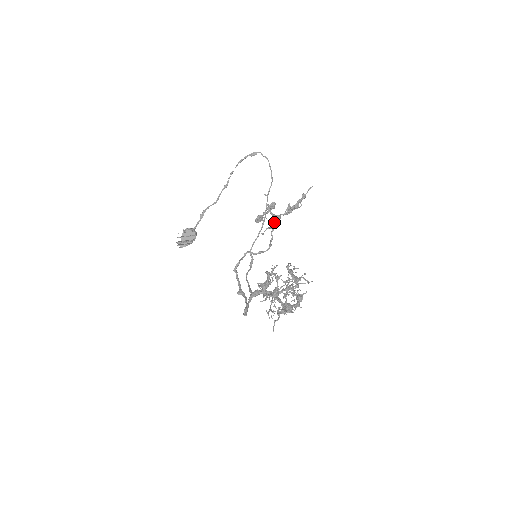
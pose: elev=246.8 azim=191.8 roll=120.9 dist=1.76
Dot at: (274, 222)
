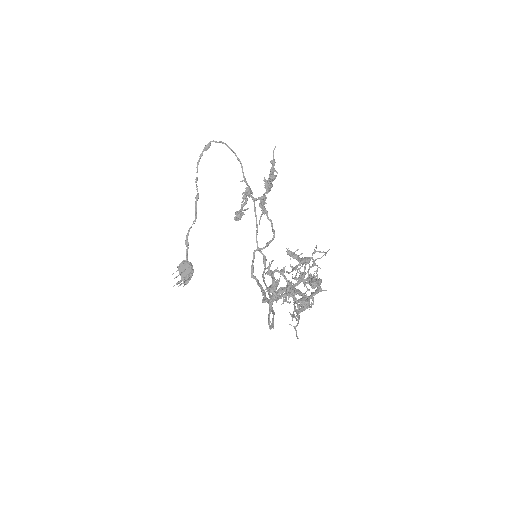
Dot at: (263, 205)
